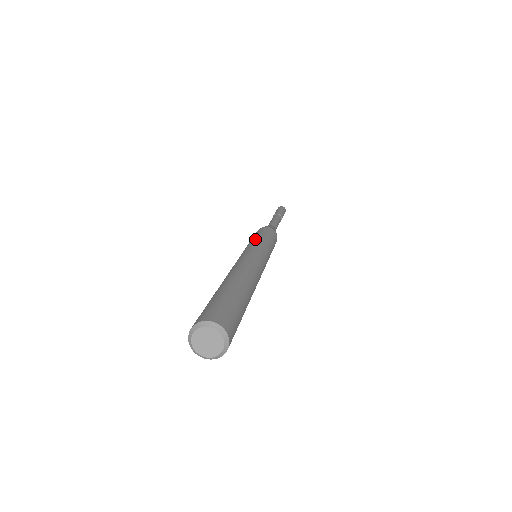
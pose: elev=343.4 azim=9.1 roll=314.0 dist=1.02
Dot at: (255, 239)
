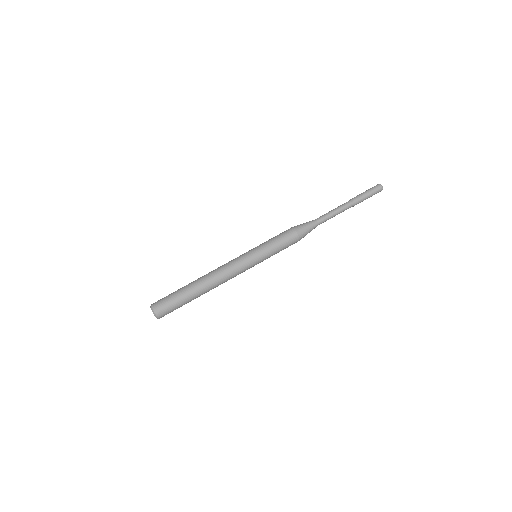
Dot at: (262, 244)
